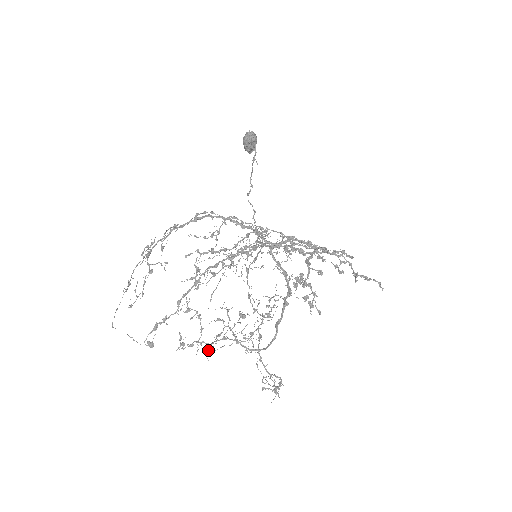
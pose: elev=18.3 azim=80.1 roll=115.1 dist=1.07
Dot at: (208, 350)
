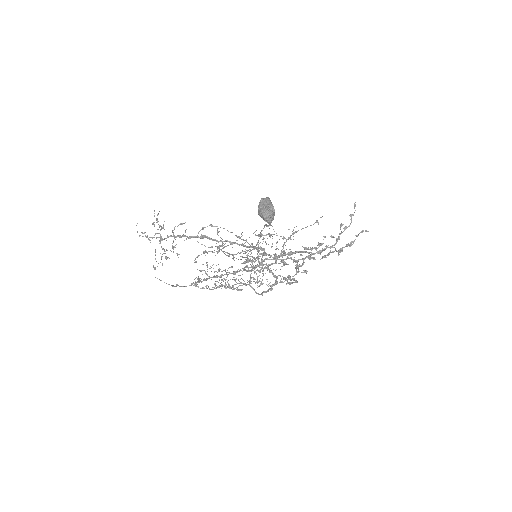
Dot at: occluded
